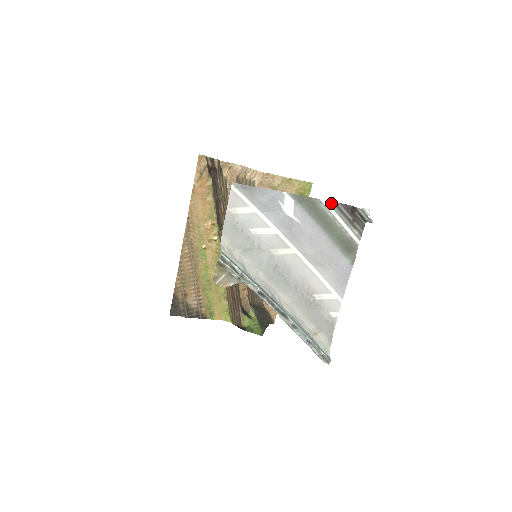
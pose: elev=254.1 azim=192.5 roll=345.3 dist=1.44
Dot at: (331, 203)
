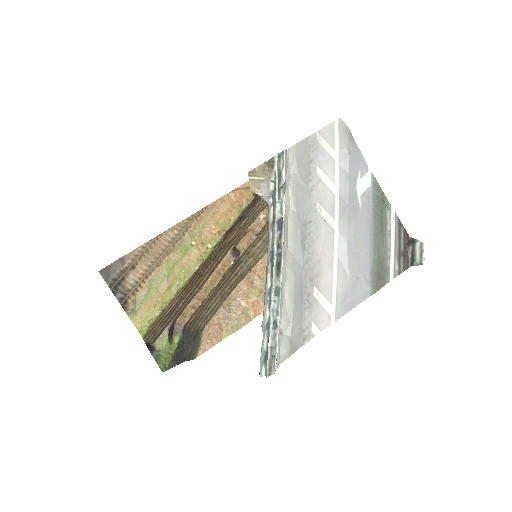
Dot at: (397, 218)
